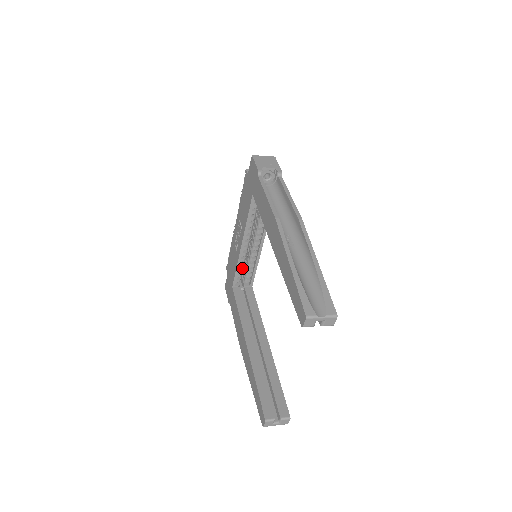
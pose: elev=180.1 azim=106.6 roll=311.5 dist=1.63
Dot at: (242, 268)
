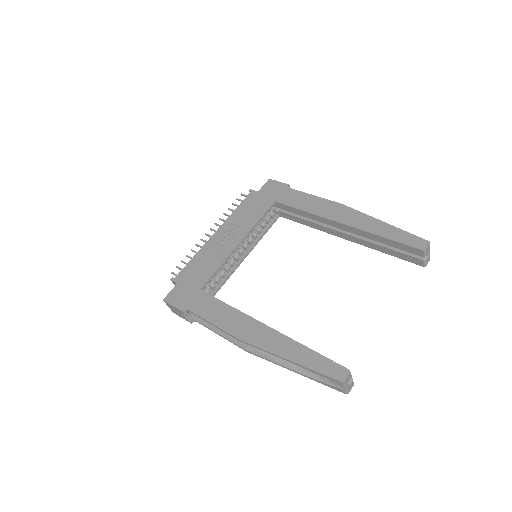
Dot at: occluded
